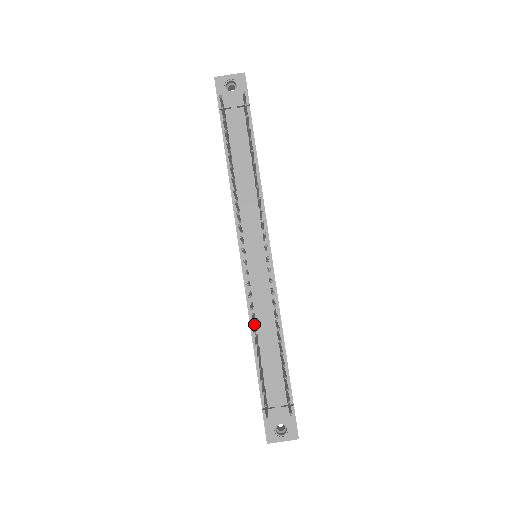
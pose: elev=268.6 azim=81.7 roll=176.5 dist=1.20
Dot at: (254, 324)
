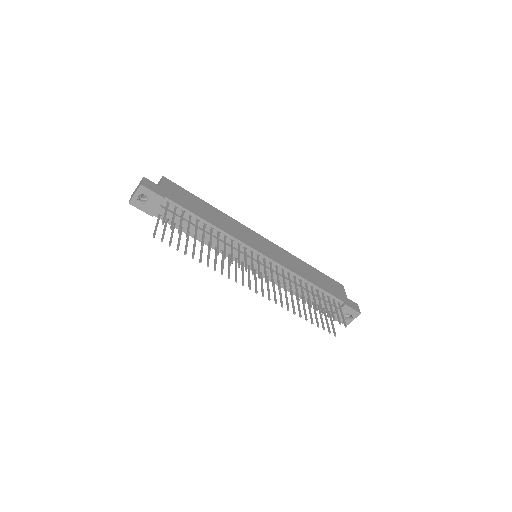
Dot at: (289, 289)
